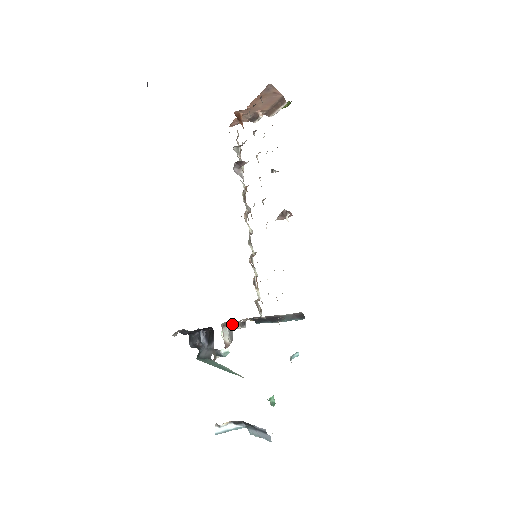
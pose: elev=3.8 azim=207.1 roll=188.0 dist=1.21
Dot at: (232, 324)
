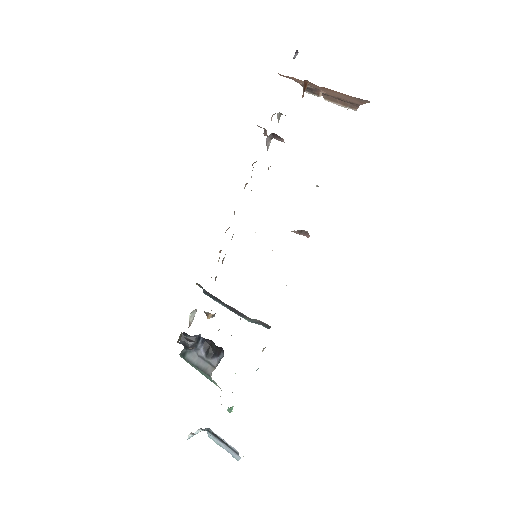
Dot at: (208, 314)
